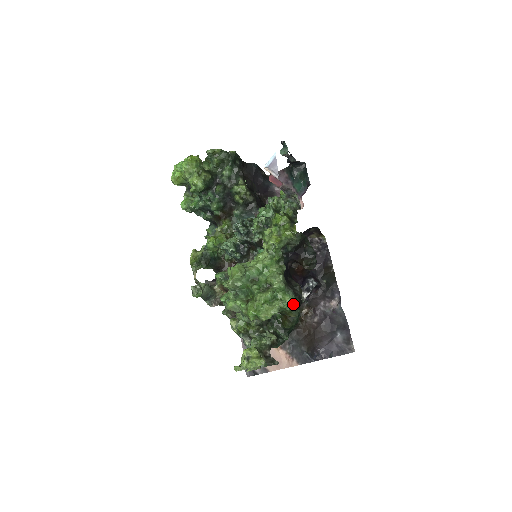
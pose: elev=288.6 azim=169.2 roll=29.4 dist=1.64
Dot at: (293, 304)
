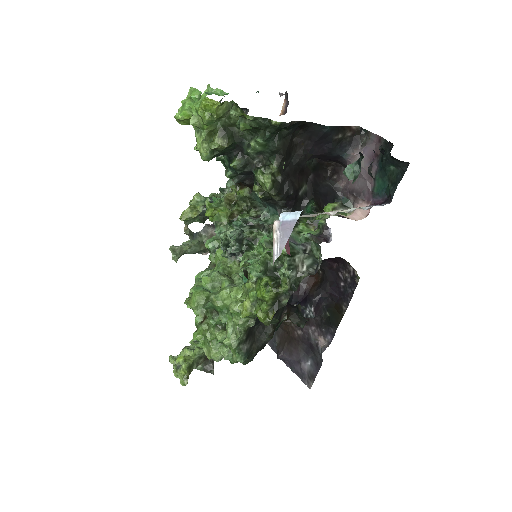
Dot at: (240, 361)
